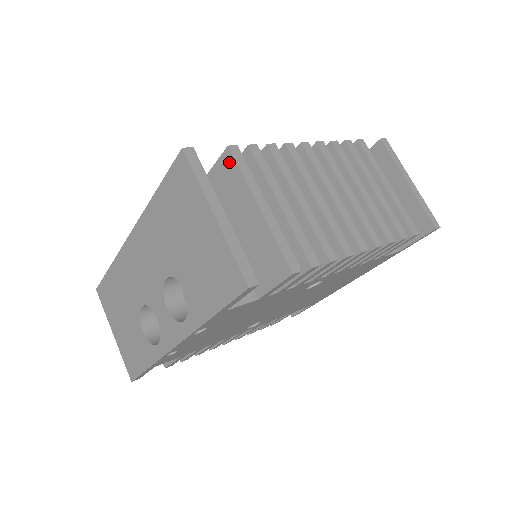
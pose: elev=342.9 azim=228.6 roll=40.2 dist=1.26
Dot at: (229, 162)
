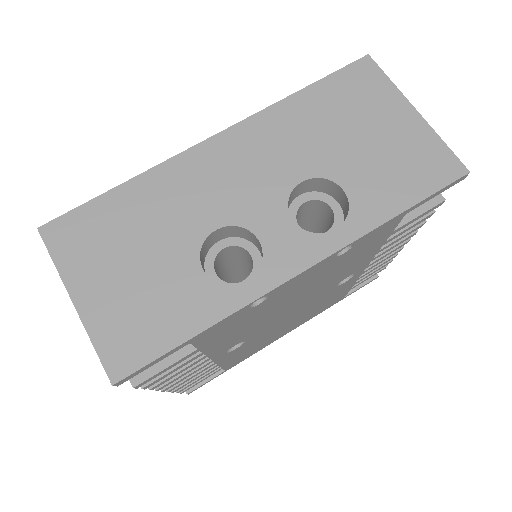
Dot at: occluded
